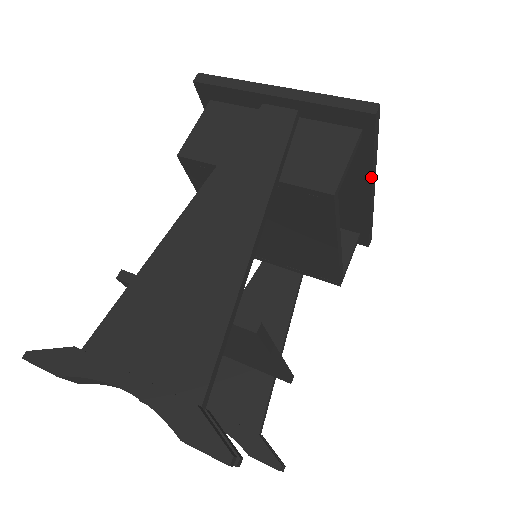
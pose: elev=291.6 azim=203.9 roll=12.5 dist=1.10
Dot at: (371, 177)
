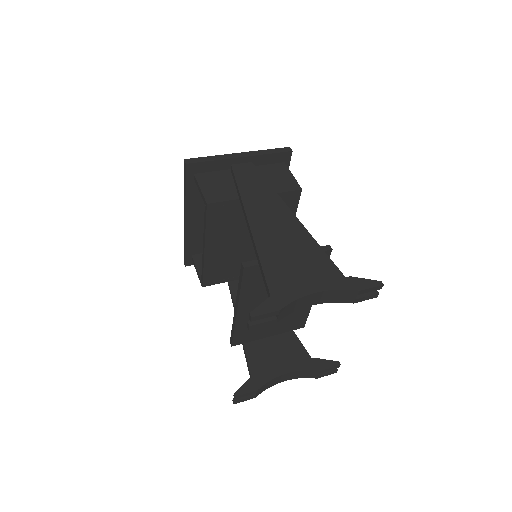
Dot at: occluded
